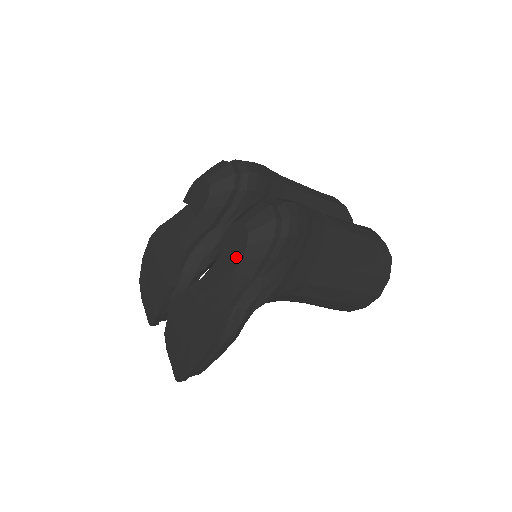
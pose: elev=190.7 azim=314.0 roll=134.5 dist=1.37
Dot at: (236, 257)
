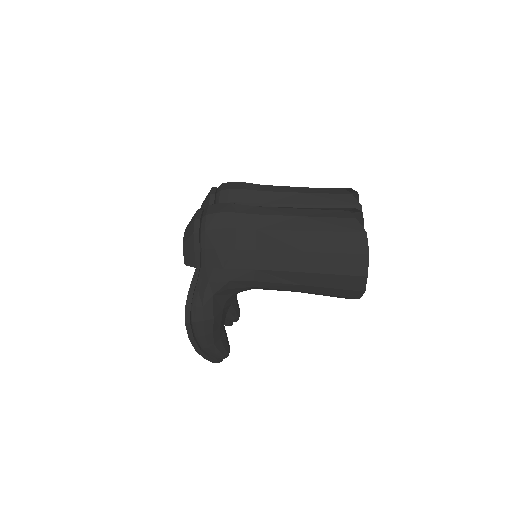
Dot at: occluded
